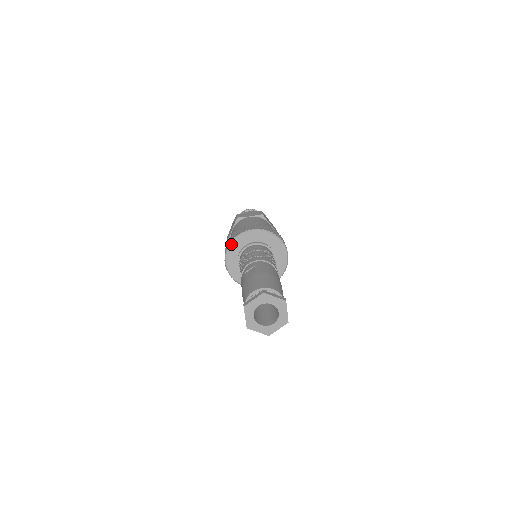
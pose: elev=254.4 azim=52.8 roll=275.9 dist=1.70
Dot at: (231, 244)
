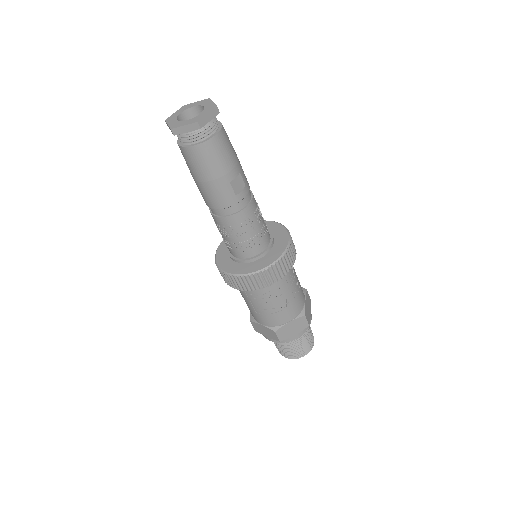
Dot at: (219, 247)
